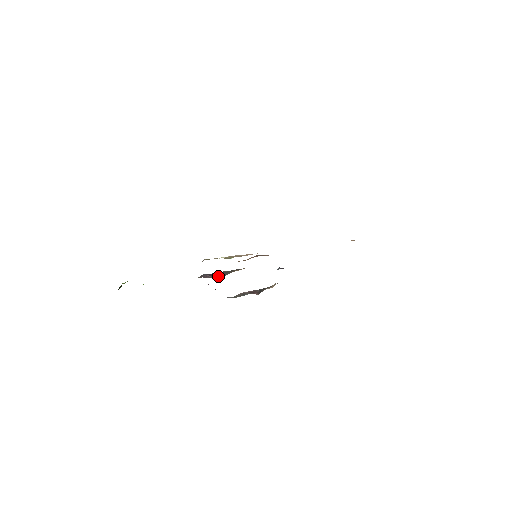
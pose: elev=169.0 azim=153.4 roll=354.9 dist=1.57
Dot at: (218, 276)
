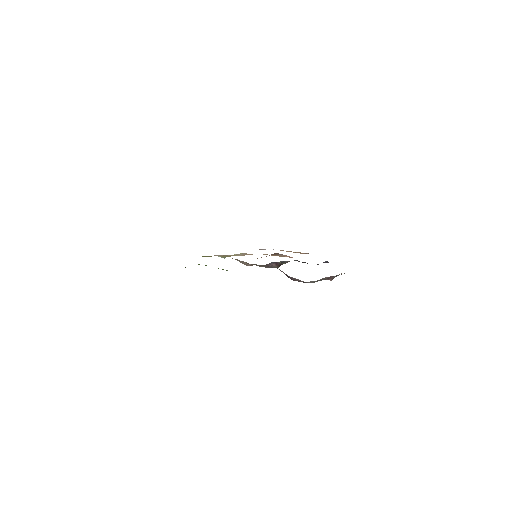
Dot at: occluded
